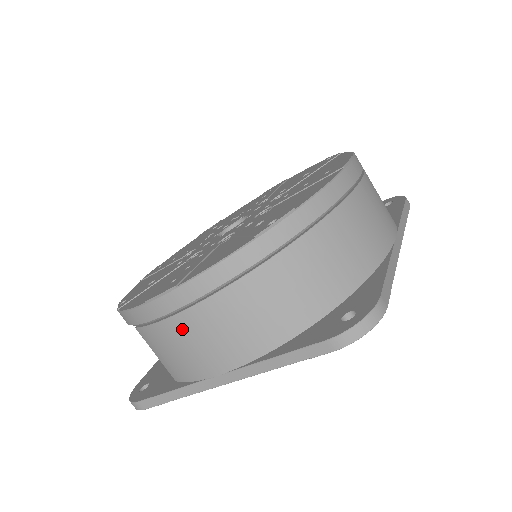
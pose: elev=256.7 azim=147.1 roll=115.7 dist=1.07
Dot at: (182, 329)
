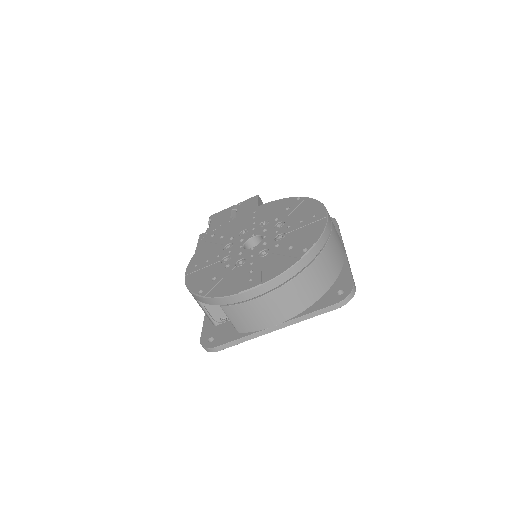
Dot at: (259, 305)
